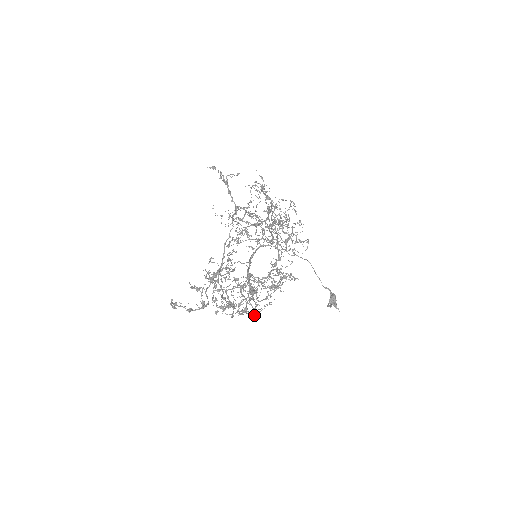
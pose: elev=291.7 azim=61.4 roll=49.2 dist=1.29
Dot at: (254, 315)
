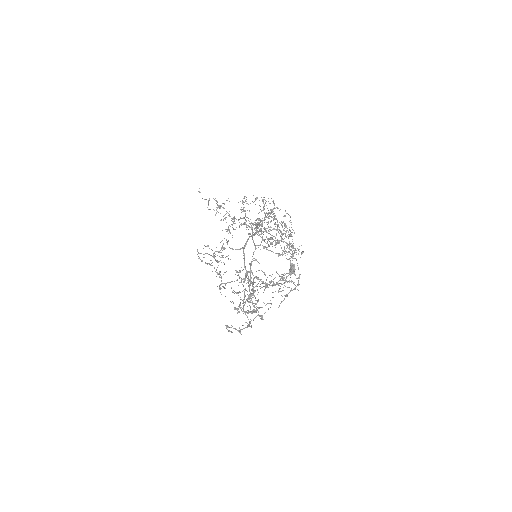
Dot at: (256, 304)
